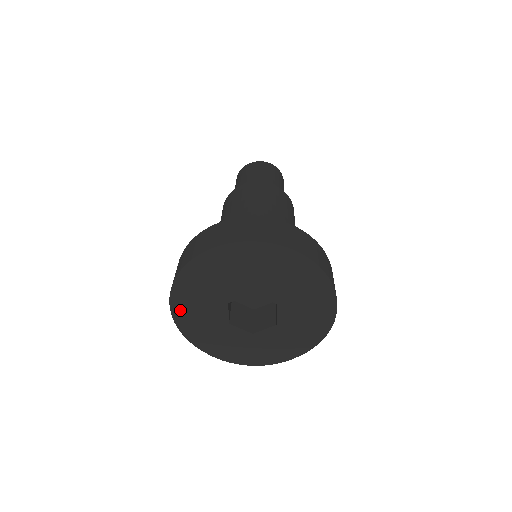
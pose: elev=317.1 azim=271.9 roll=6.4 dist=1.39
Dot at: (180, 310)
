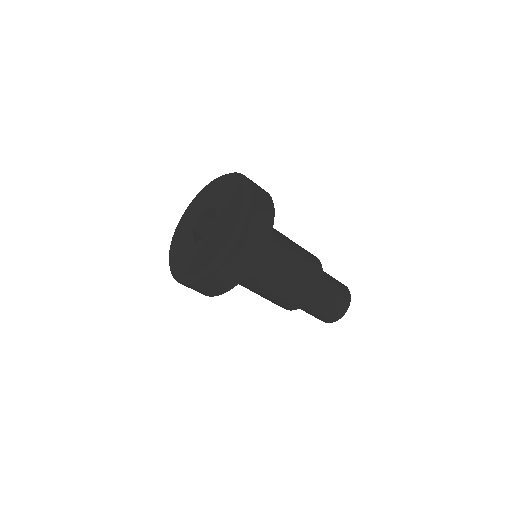
Dot at: (185, 214)
